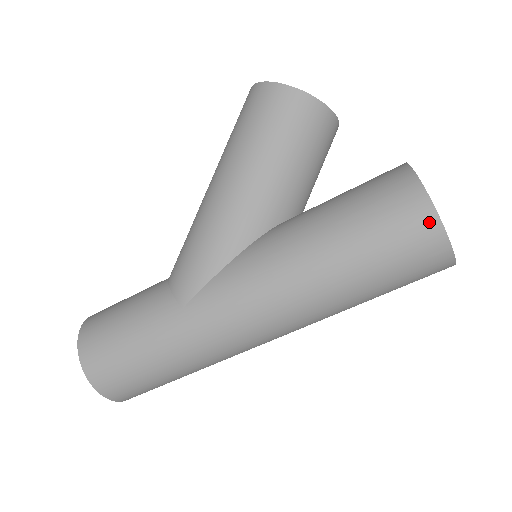
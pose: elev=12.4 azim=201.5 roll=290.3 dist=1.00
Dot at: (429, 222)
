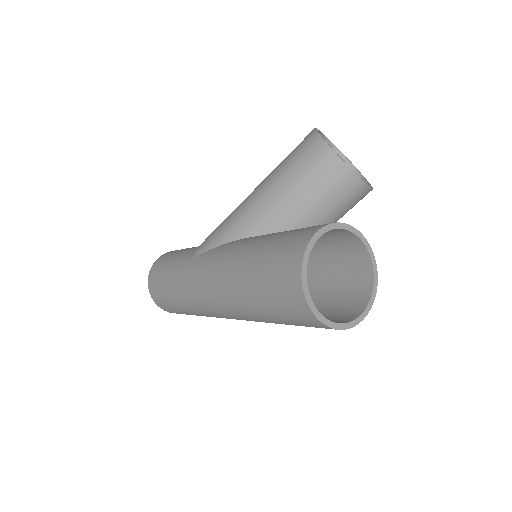
Dot at: (295, 268)
